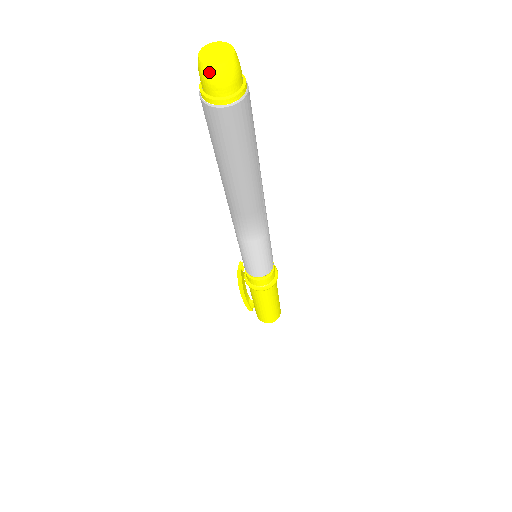
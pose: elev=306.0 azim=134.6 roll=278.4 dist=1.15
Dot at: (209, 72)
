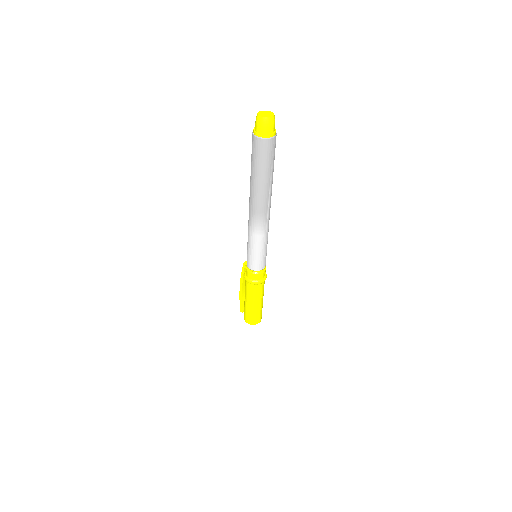
Dot at: (259, 119)
